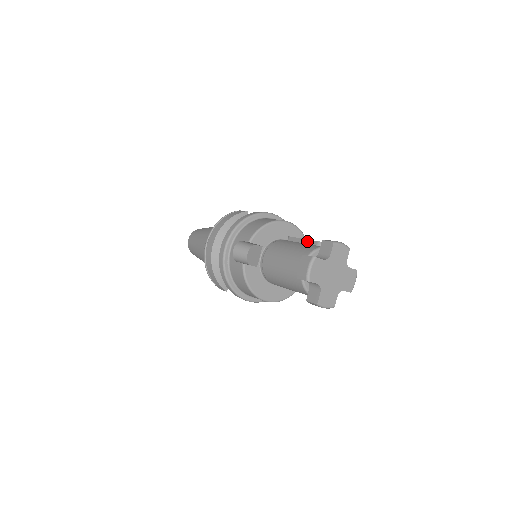
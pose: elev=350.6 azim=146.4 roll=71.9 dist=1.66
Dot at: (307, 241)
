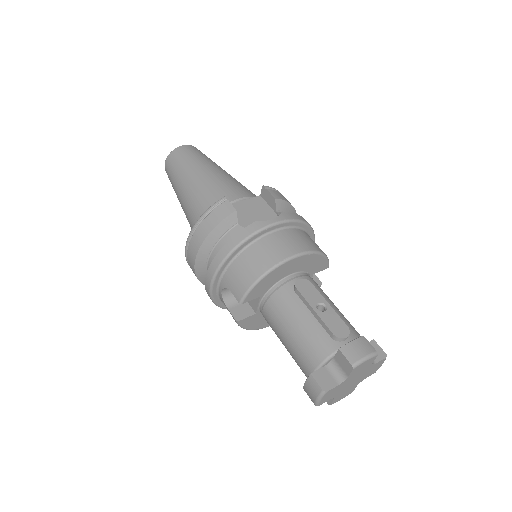
Dot at: (319, 320)
